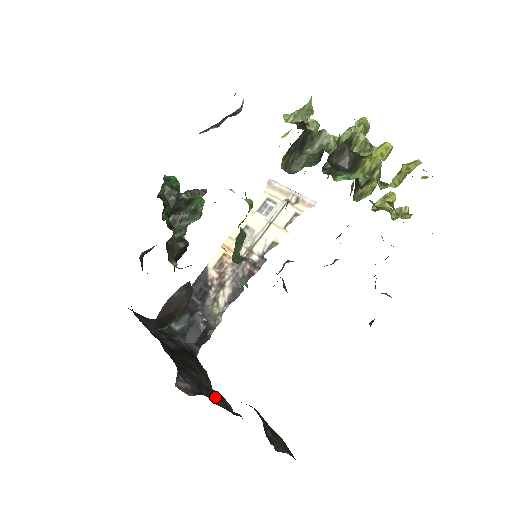
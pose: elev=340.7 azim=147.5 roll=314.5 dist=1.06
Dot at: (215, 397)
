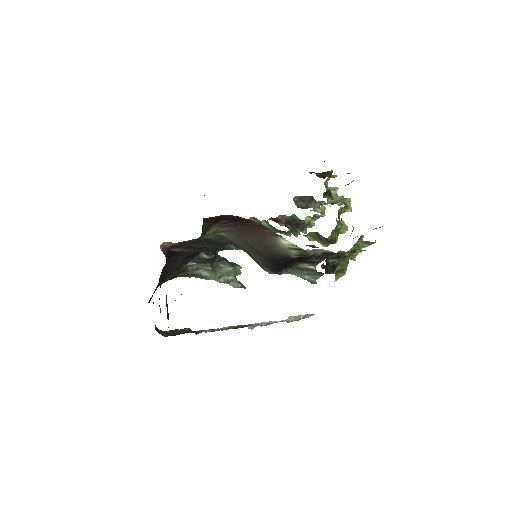
Dot at: occluded
